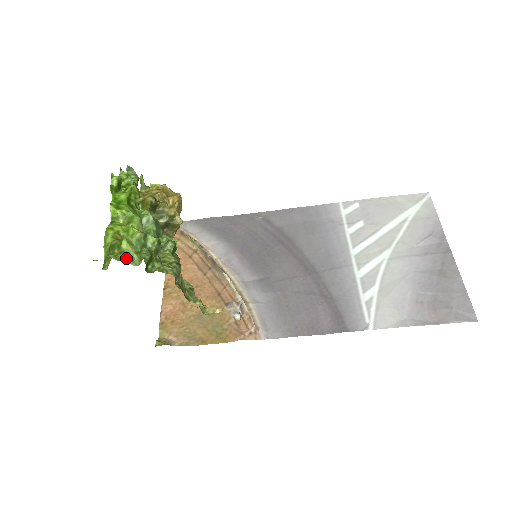
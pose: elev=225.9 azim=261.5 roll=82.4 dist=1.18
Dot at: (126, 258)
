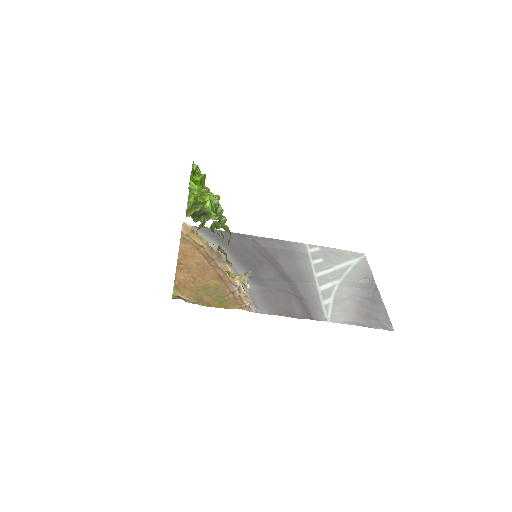
Dot at: (208, 212)
